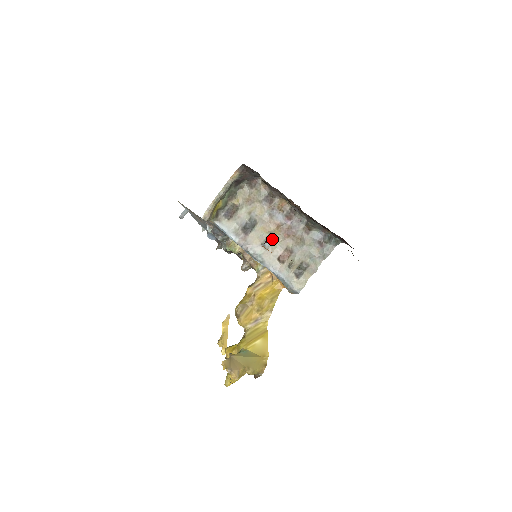
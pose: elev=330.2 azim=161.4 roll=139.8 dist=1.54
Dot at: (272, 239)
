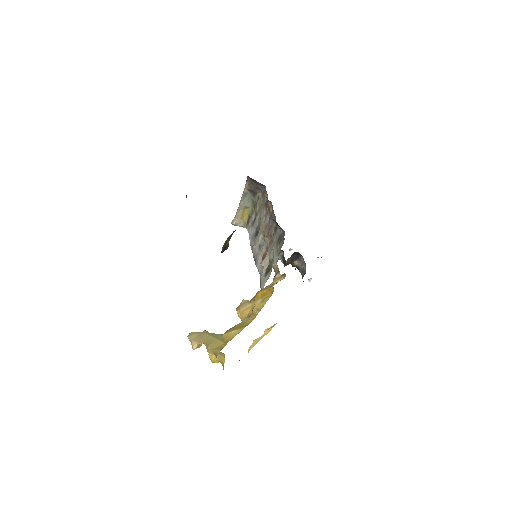
Dot at: (264, 240)
